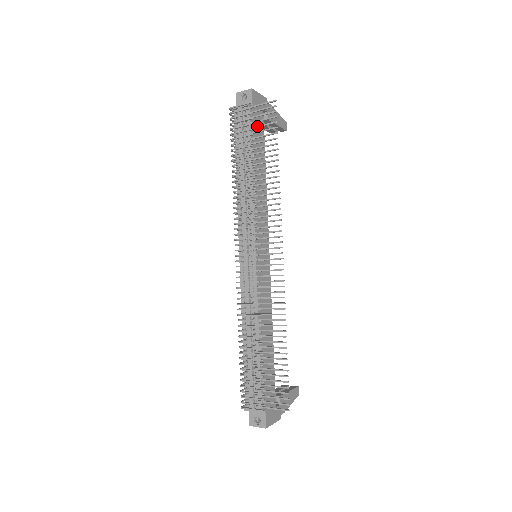
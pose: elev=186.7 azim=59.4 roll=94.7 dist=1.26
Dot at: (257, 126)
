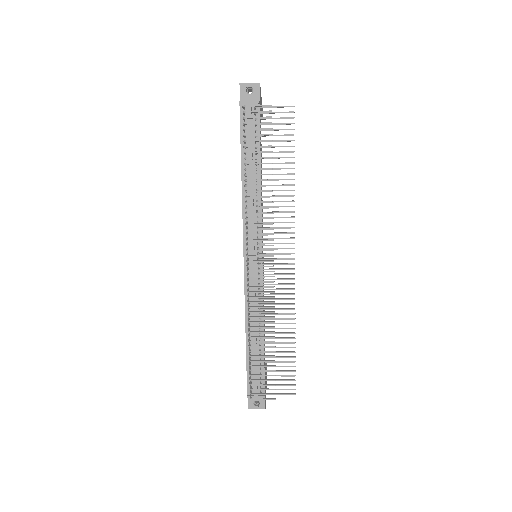
Dot at: (272, 129)
